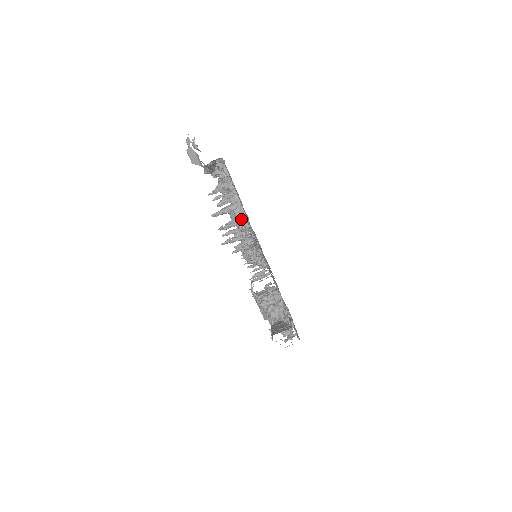
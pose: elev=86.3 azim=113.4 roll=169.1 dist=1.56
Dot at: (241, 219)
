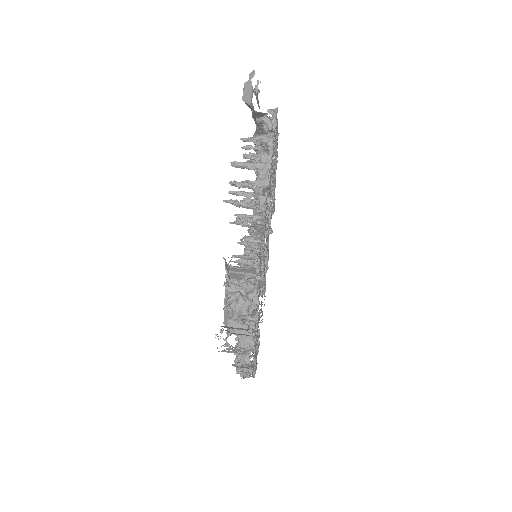
Dot at: (261, 177)
